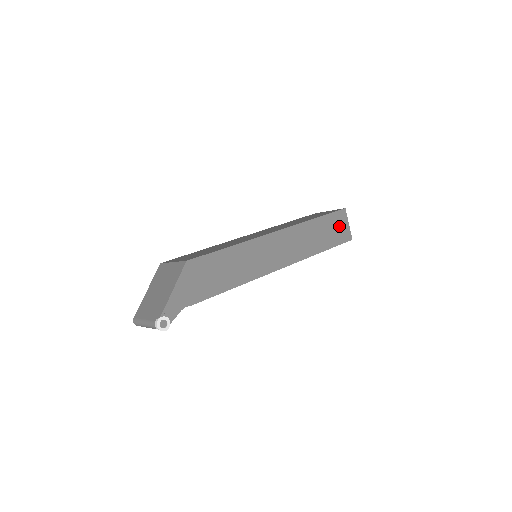
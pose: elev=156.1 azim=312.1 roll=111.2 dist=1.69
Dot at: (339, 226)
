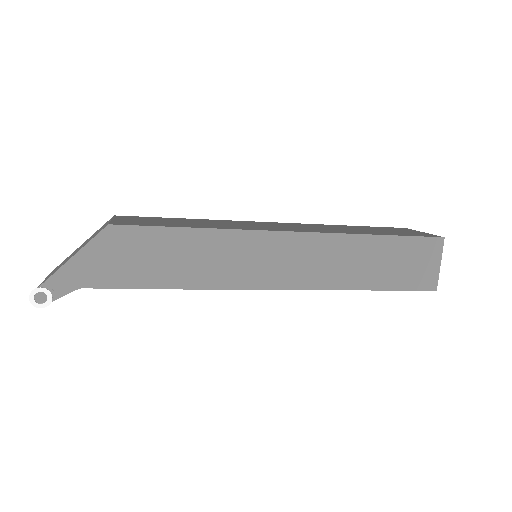
Dot at: (419, 261)
